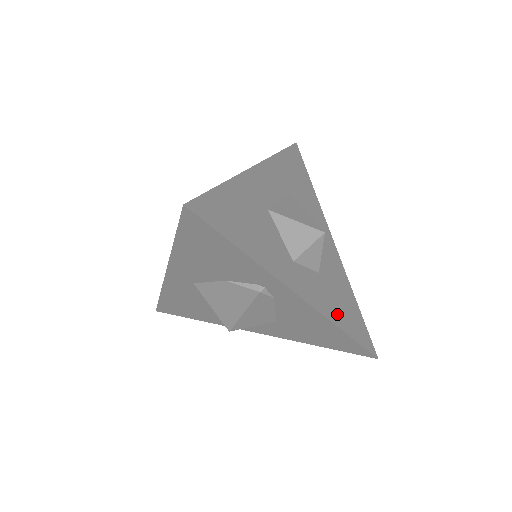
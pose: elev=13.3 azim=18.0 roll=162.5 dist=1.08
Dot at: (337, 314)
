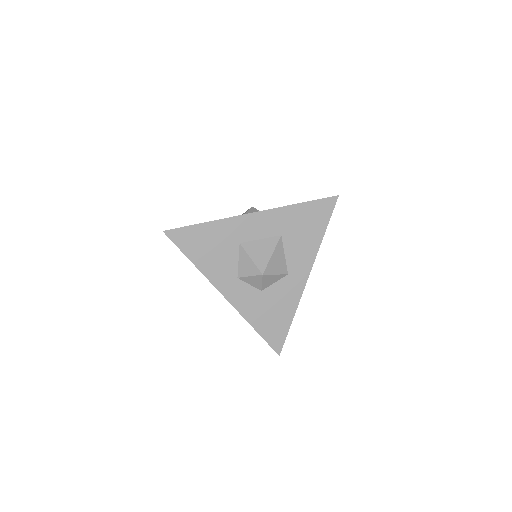
Dot at: (257, 318)
